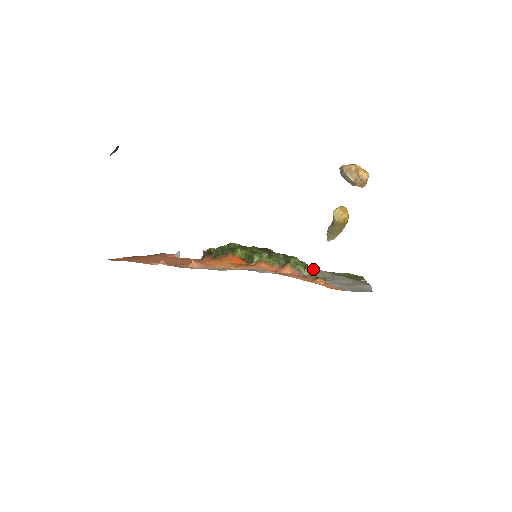
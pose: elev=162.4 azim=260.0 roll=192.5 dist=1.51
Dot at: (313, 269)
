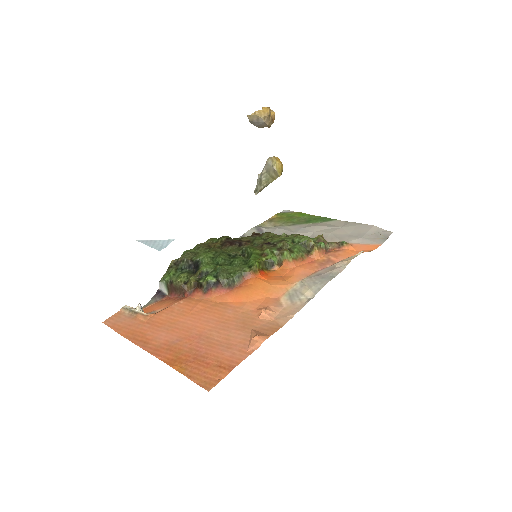
Dot at: (323, 238)
